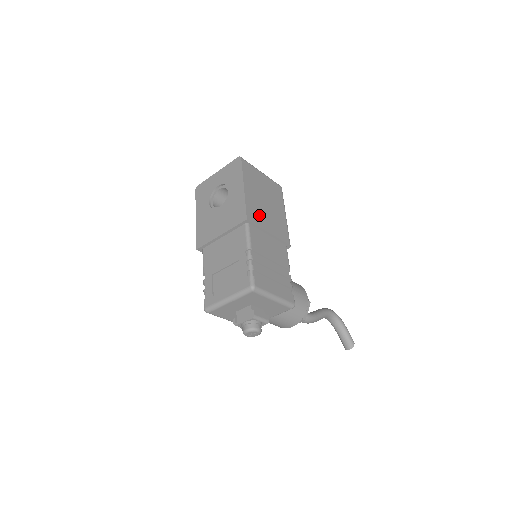
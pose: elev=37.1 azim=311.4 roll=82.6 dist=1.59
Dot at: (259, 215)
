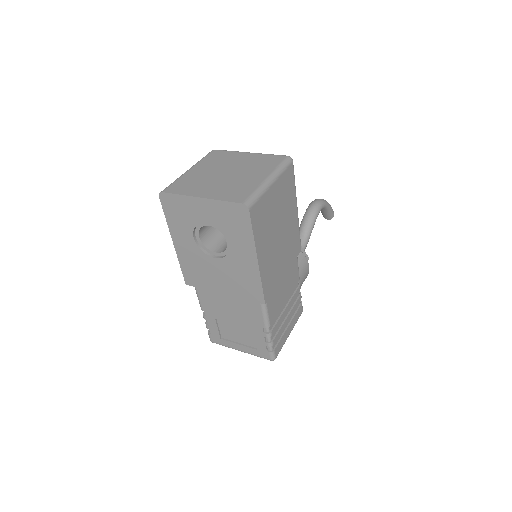
Dot at: (274, 271)
